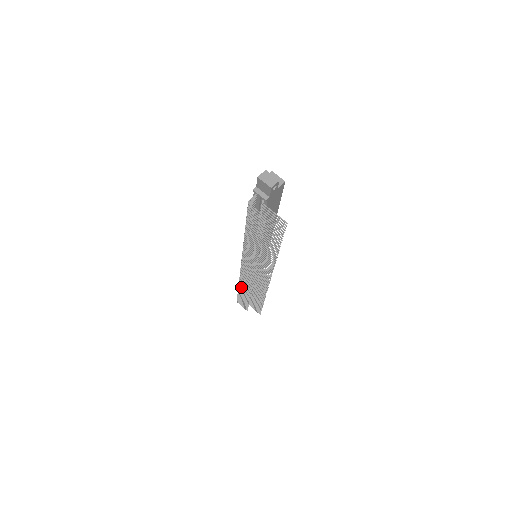
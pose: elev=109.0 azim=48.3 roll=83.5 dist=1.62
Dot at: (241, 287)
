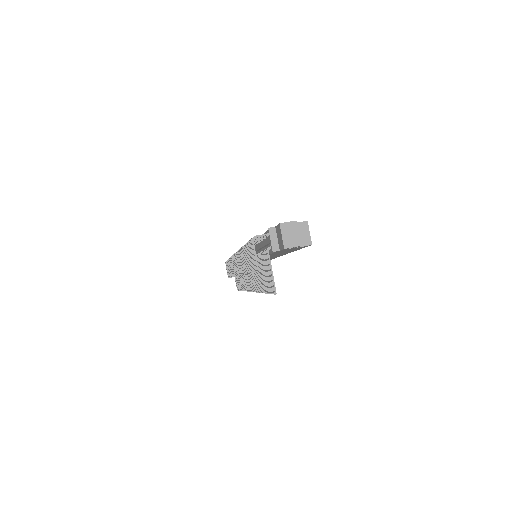
Dot at: occluded
